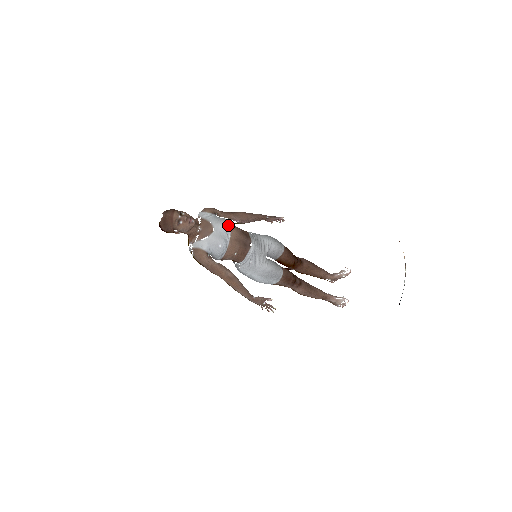
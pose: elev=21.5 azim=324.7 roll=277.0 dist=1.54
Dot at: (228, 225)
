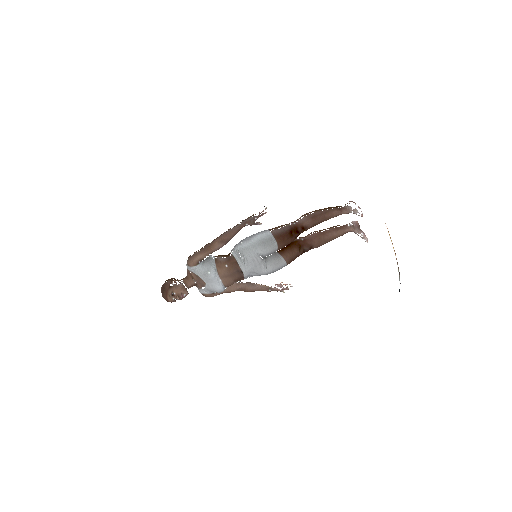
Dot at: (213, 275)
